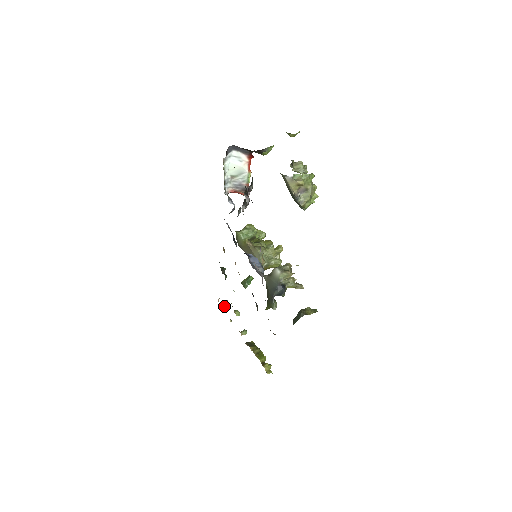
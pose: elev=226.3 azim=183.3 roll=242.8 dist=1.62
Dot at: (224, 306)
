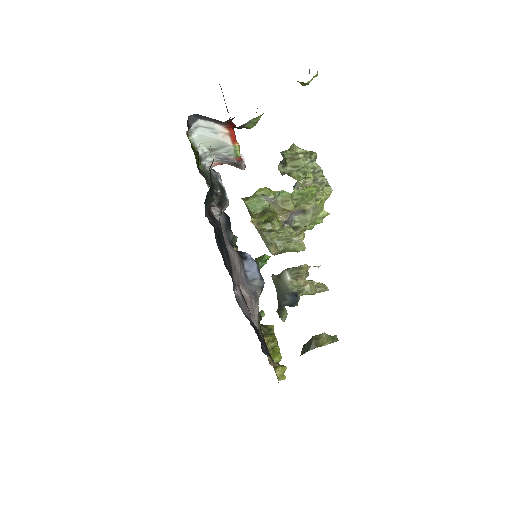
Dot at: occluded
